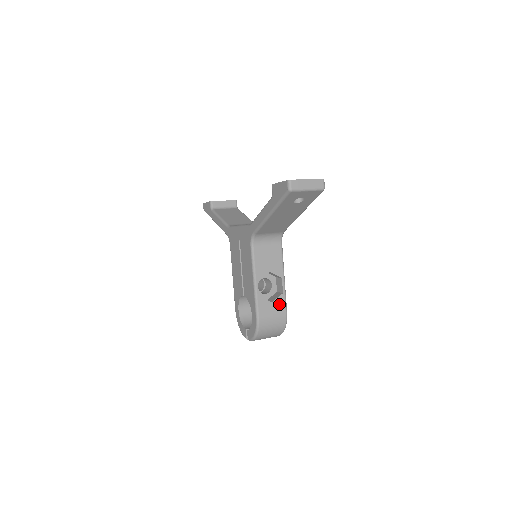
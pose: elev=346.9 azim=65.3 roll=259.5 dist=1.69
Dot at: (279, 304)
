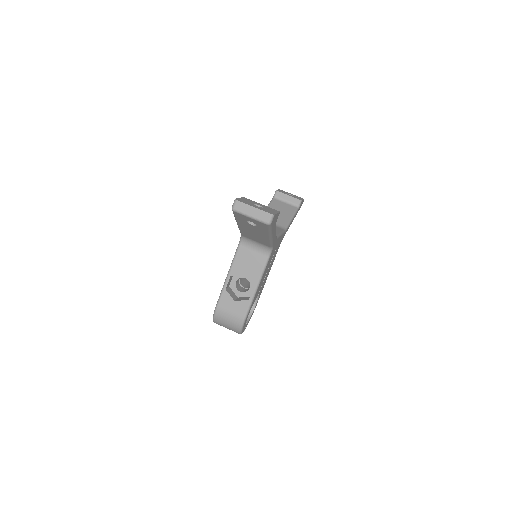
Dot at: (241, 306)
